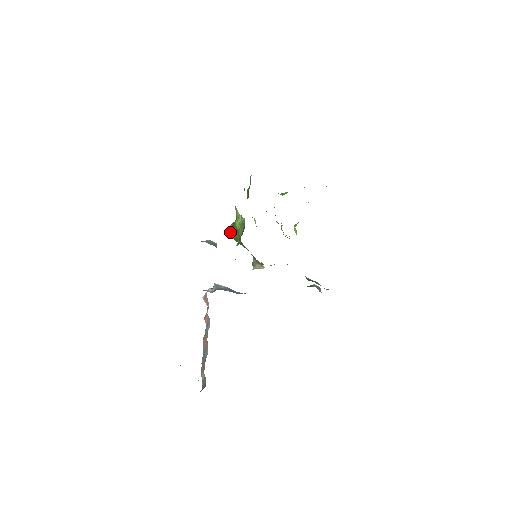
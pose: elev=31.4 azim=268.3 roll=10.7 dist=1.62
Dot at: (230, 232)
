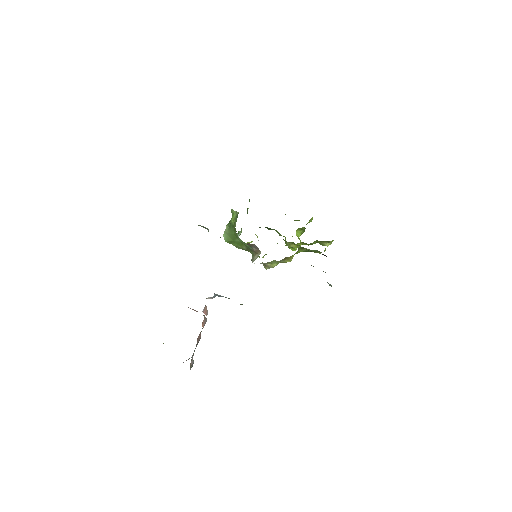
Dot at: (227, 232)
